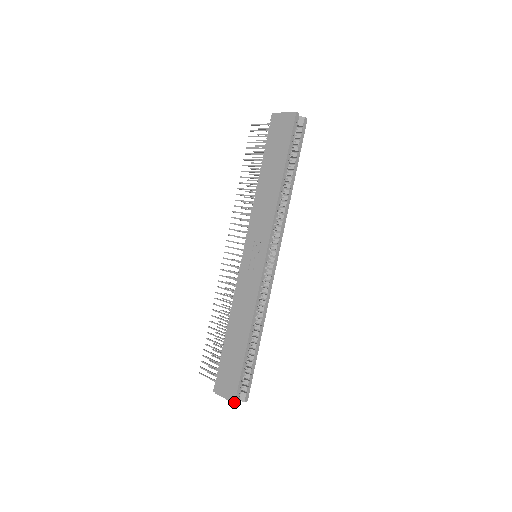
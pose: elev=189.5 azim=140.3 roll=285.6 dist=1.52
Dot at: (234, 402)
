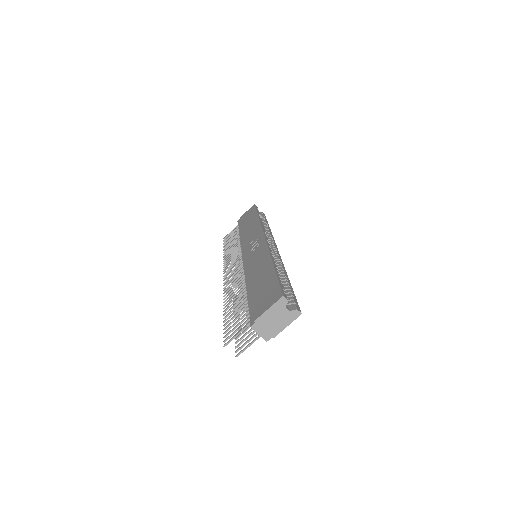
Dot at: (282, 295)
